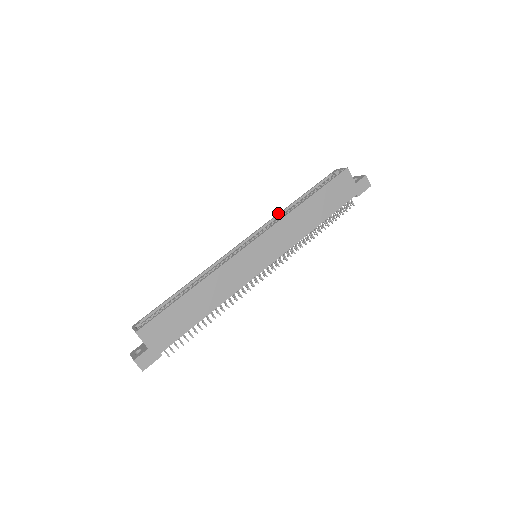
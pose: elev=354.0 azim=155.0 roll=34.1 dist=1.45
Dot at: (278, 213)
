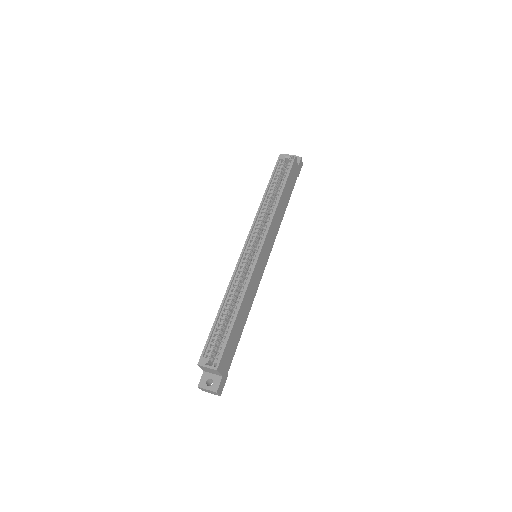
Dot at: (258, 210)
